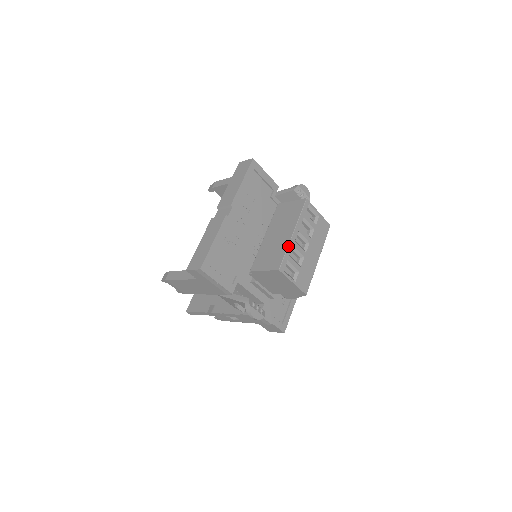
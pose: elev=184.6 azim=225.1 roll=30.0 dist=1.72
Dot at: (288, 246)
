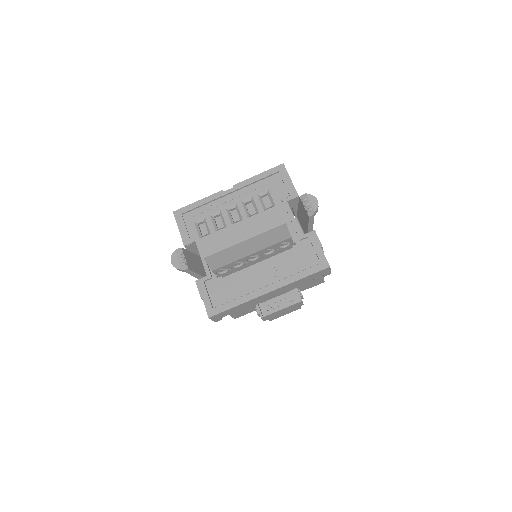
Dot at: (215, 207)
